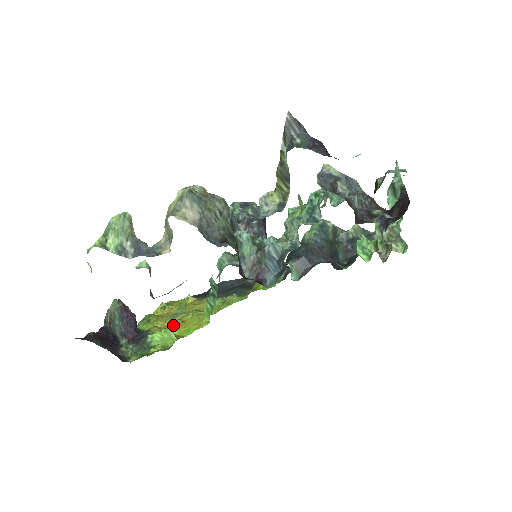
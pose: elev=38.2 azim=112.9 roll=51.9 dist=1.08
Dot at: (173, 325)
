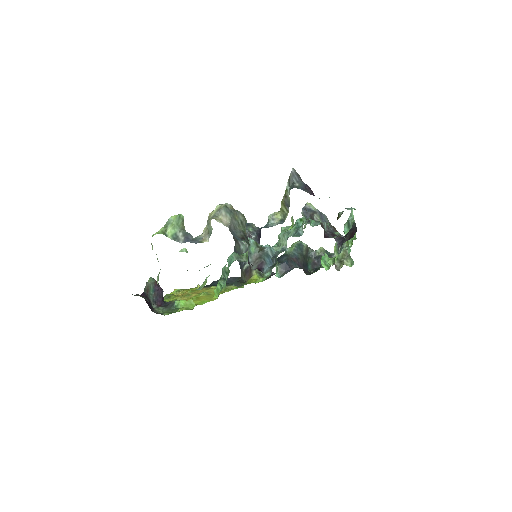
Dot at: occluded
